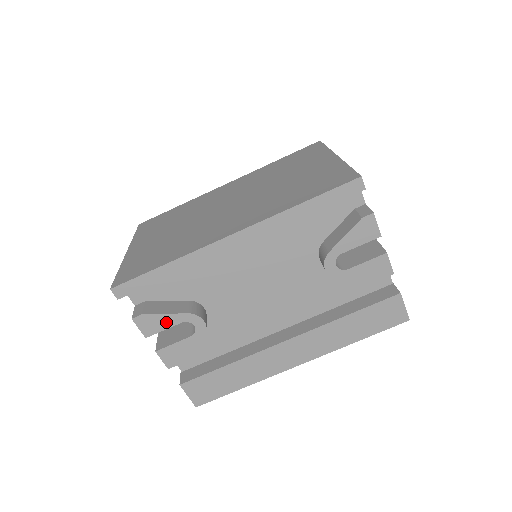
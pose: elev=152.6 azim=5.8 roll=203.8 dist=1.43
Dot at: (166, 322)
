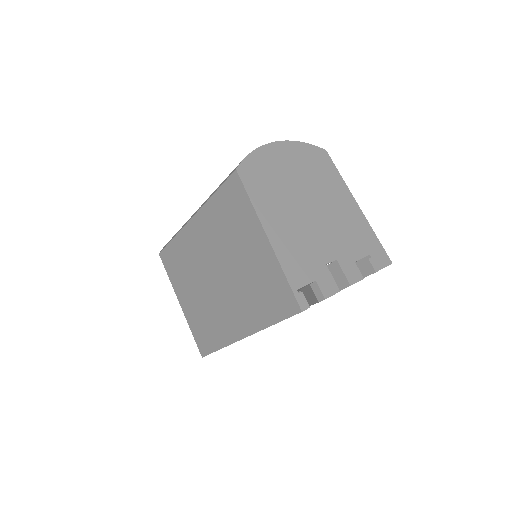
Dot at: occluded
